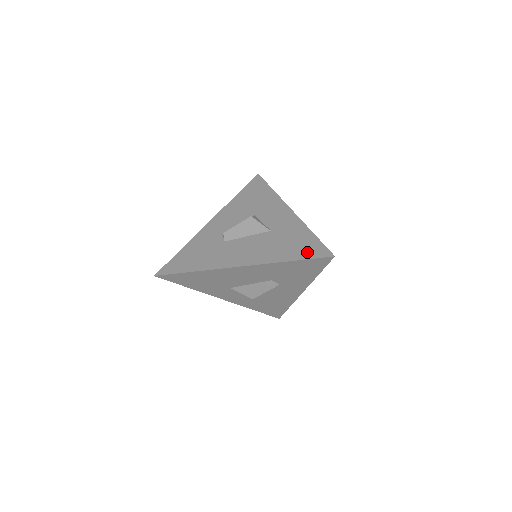
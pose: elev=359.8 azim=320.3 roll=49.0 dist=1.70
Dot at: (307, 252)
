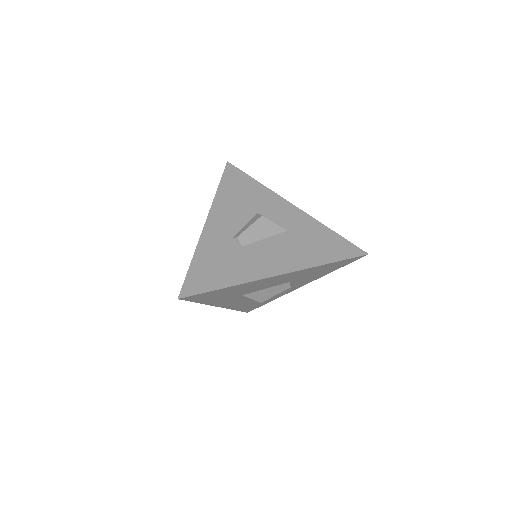
Dot at: (340, 252)
